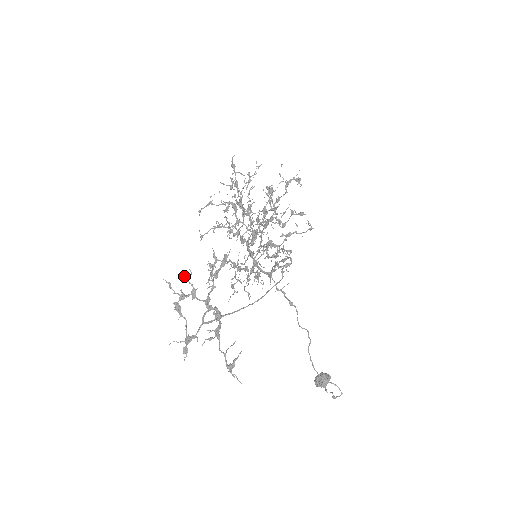
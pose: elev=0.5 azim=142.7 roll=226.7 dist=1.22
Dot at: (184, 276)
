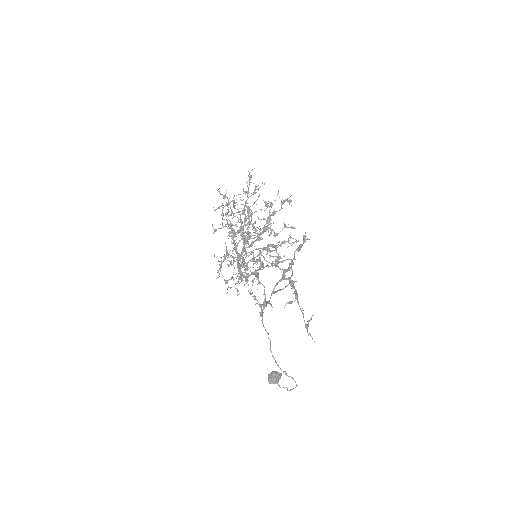
Dot at: (274, 246)
